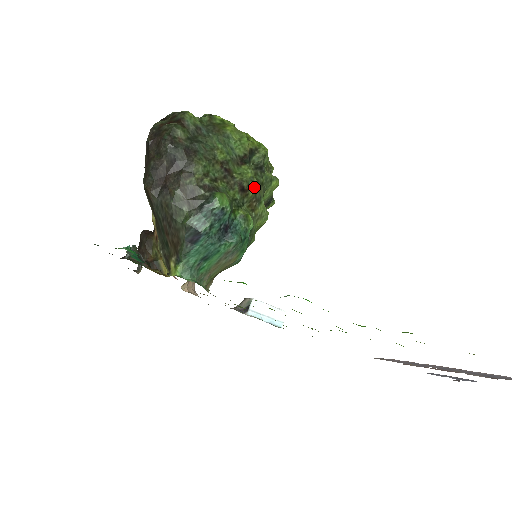
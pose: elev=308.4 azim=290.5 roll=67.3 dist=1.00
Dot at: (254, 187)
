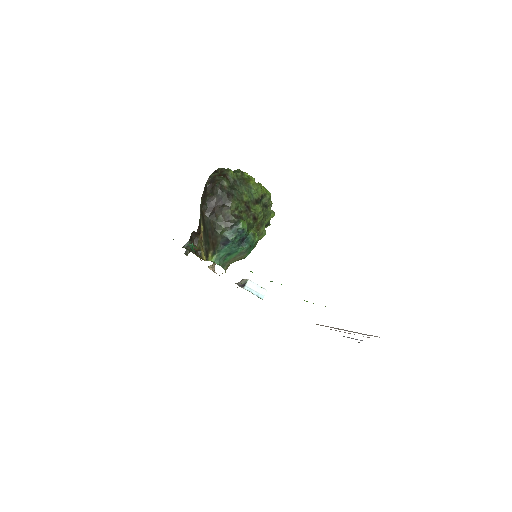
Dot at: (261, 217)
